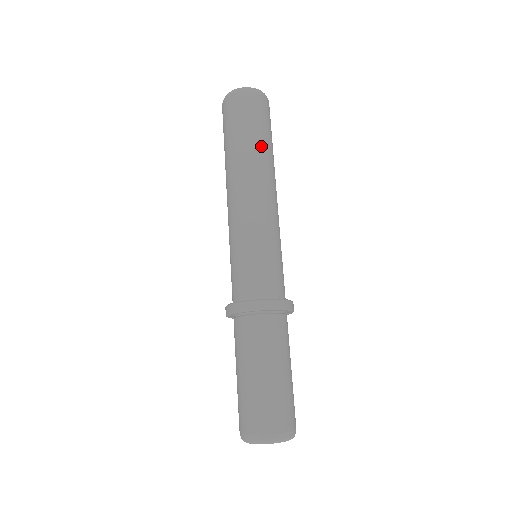
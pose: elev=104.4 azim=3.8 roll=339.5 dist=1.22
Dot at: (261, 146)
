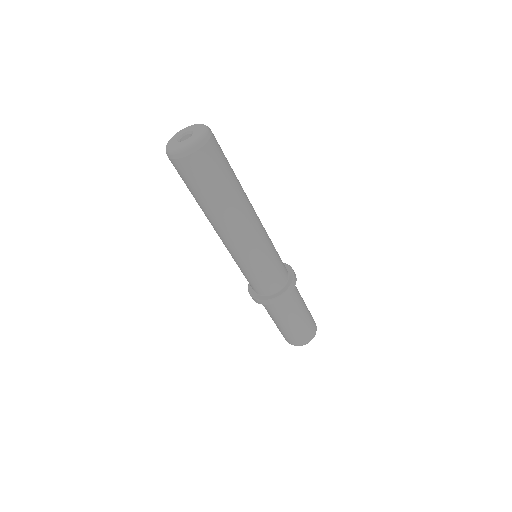
Dot at: (238, 182)
